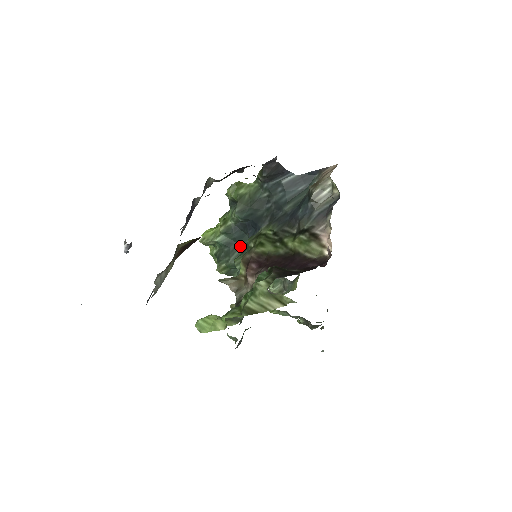
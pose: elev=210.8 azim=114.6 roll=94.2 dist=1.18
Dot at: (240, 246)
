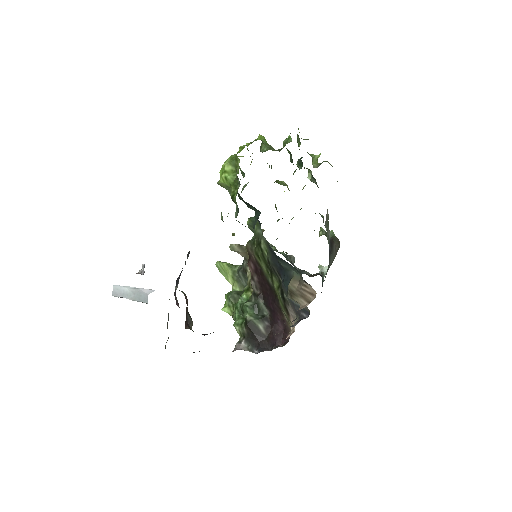
Dot at: (254, 208)
